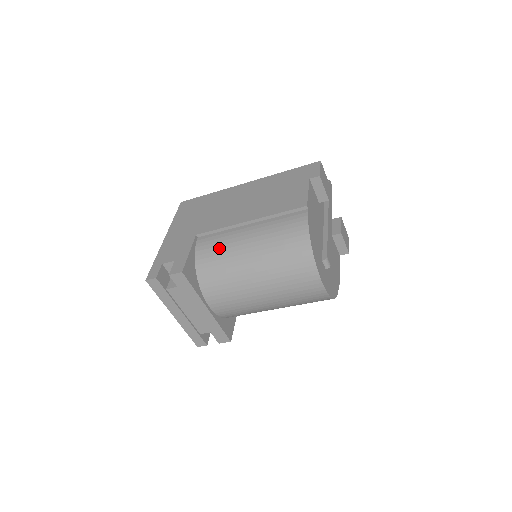
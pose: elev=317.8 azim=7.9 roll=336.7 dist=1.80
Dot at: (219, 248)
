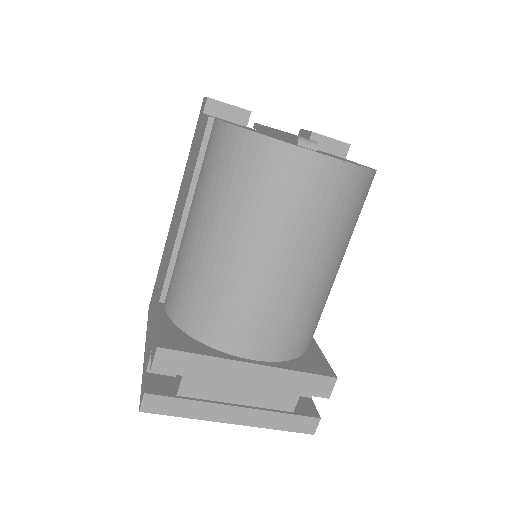
Dot at: (182, 278)
